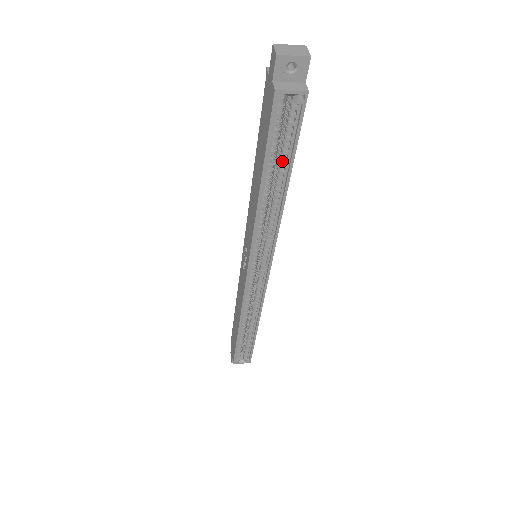
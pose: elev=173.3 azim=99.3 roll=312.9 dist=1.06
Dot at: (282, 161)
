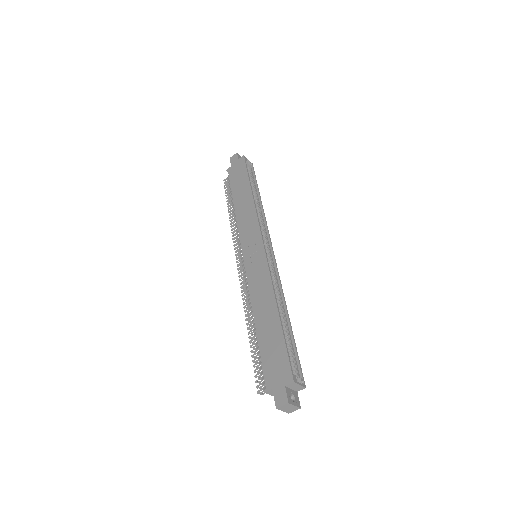
Dot at: (253, 186)
